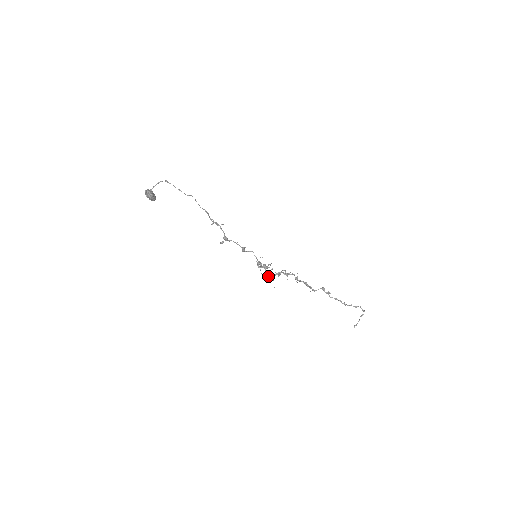
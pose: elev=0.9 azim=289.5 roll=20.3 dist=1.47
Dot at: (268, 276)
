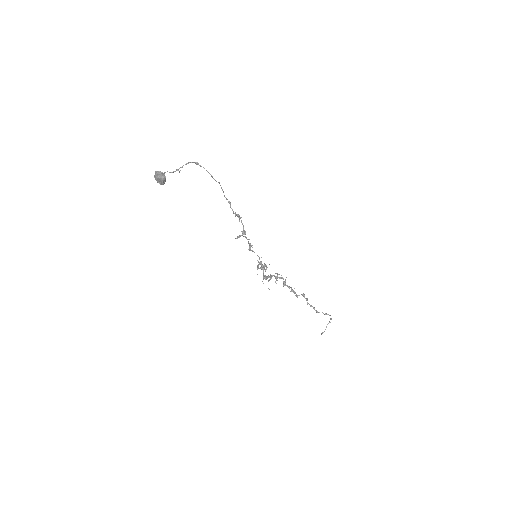
Dot at: (264, 278)
